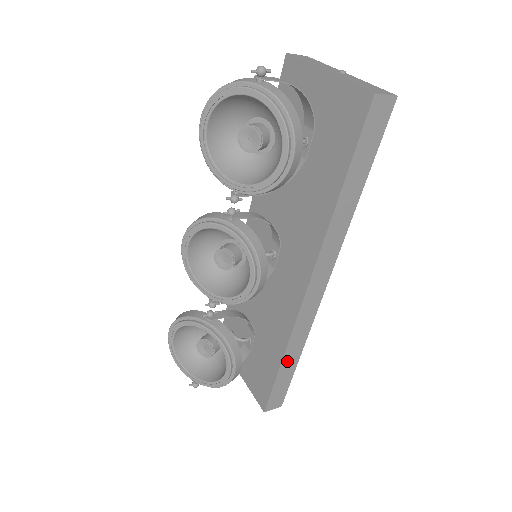
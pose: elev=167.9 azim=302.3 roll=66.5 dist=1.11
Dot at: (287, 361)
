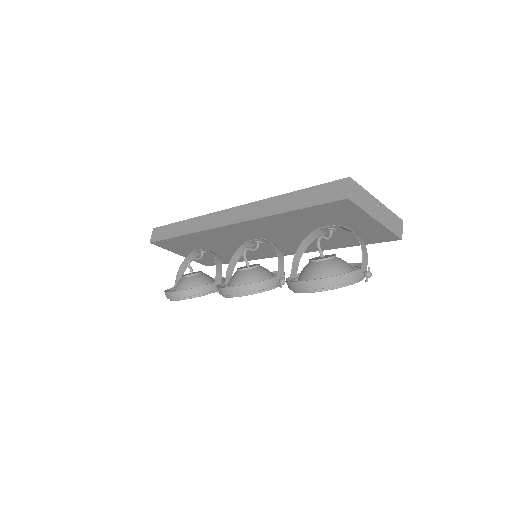
Dot at: occluded
